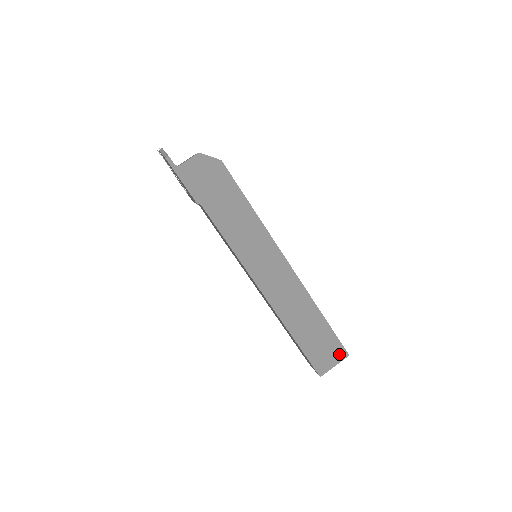
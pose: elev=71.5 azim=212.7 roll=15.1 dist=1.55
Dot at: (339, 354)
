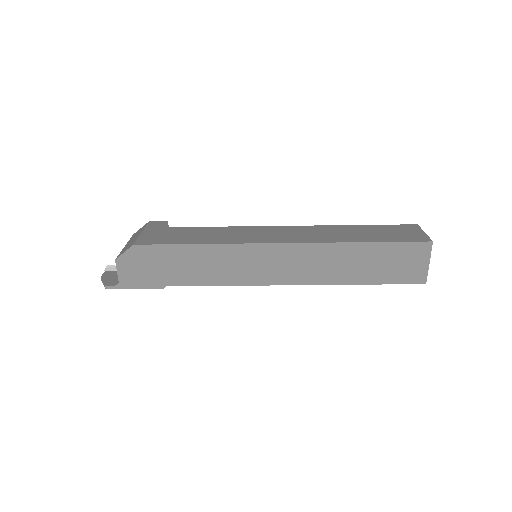
Dot at: (420, 251)
